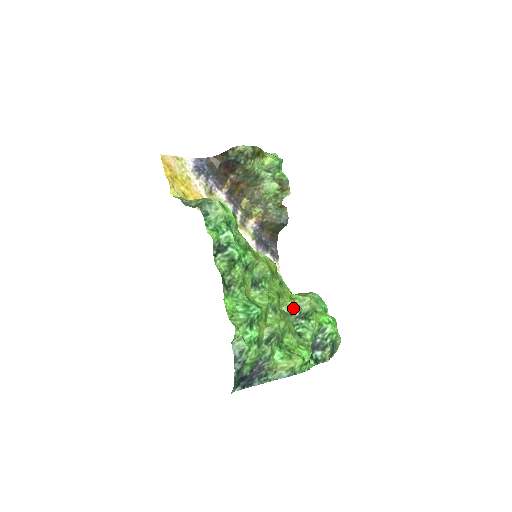
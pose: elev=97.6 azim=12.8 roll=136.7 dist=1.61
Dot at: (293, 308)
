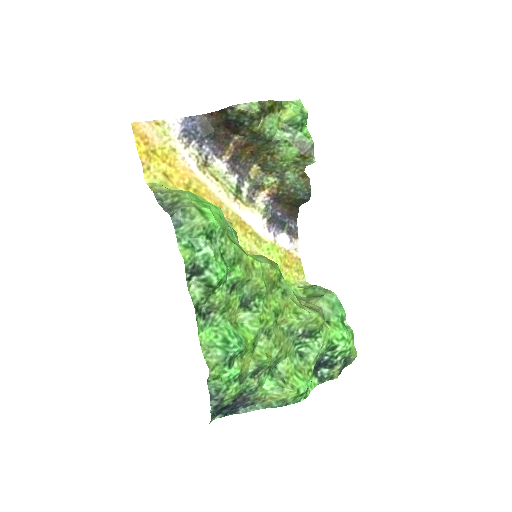
Dot at: (295, 326)
